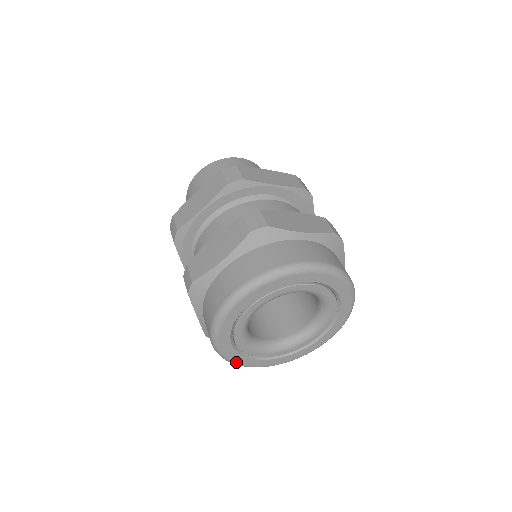
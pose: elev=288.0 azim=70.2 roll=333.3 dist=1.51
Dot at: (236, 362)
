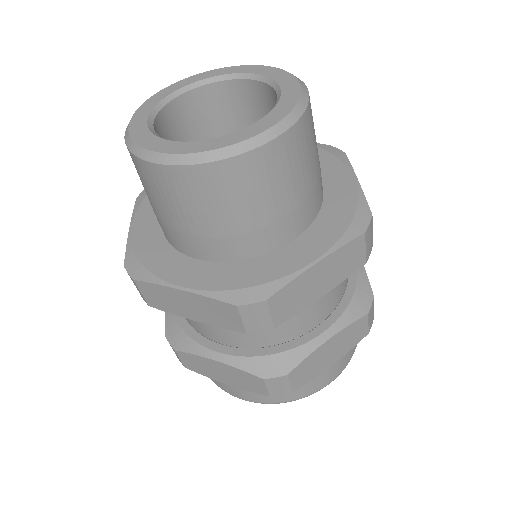
Dot at: occluded
